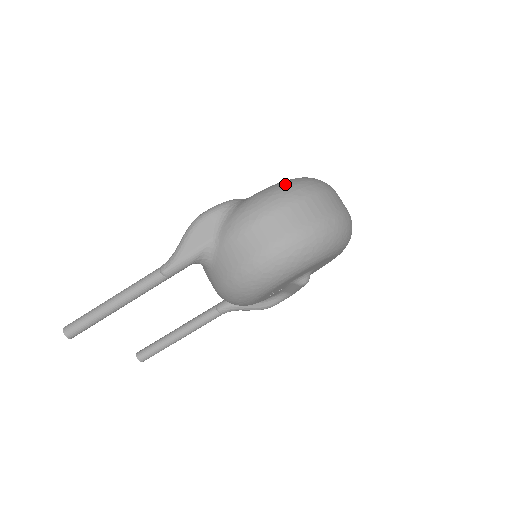
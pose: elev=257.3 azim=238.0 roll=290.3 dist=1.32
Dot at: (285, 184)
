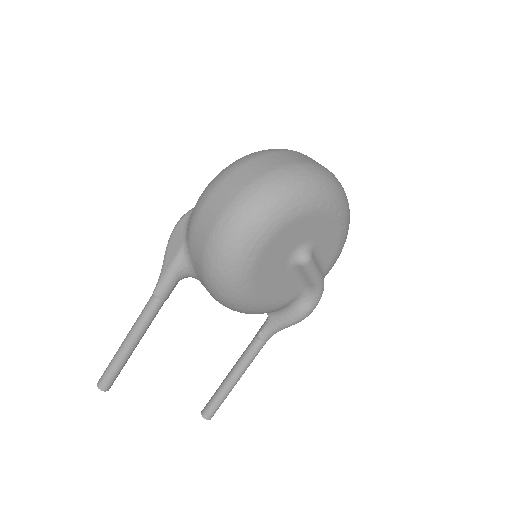
Dot at: occluded
